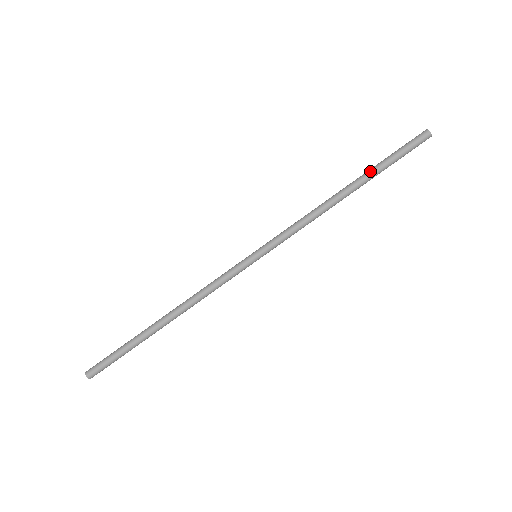
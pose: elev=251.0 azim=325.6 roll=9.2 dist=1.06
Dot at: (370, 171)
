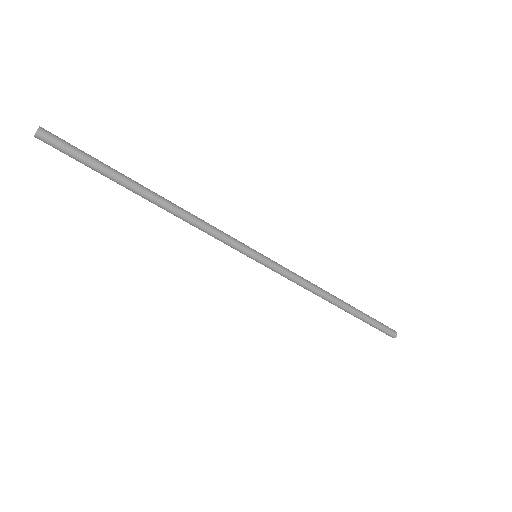
Dot at: occluded
